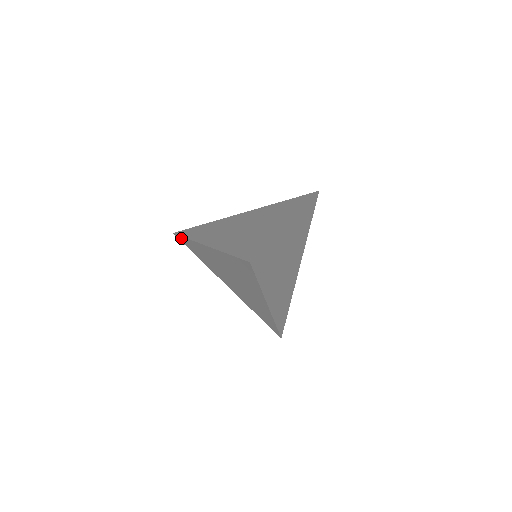
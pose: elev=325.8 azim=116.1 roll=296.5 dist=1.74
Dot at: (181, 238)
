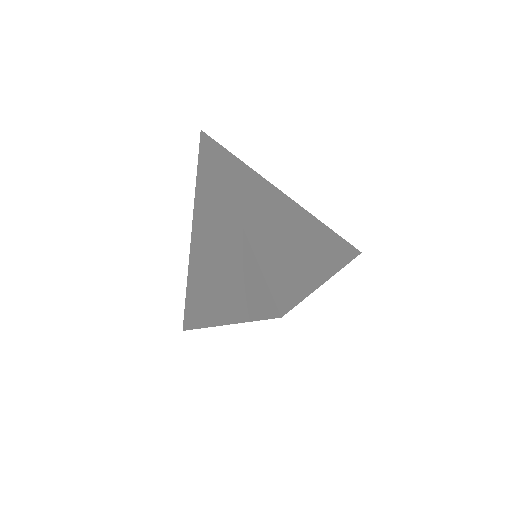
Dot at: (206, 149)
